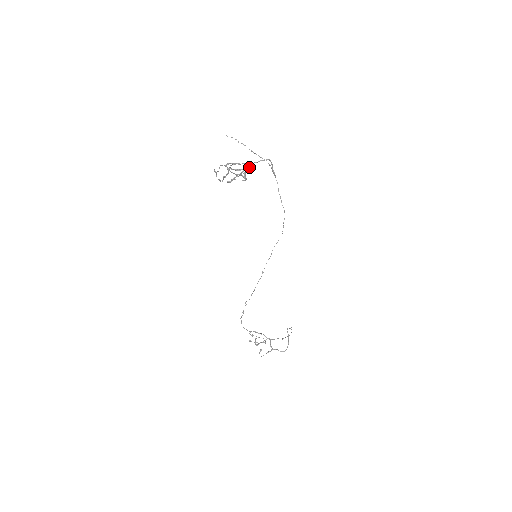
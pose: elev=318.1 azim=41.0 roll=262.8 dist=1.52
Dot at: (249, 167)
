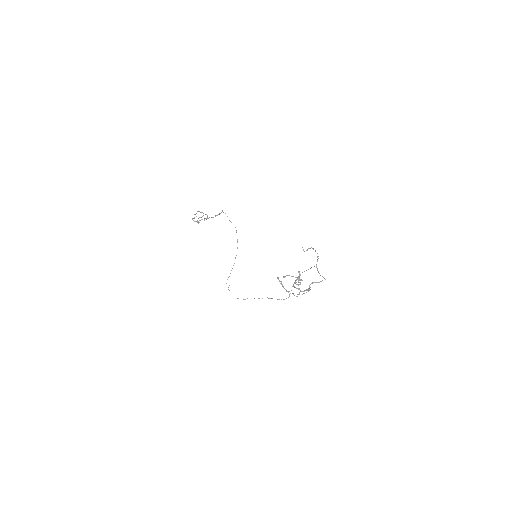
Dot at: occluded
